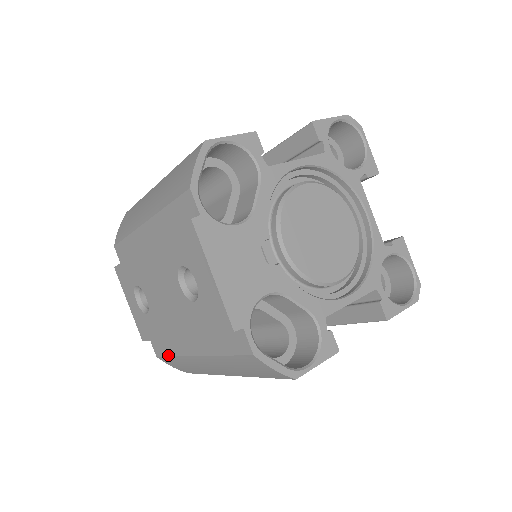
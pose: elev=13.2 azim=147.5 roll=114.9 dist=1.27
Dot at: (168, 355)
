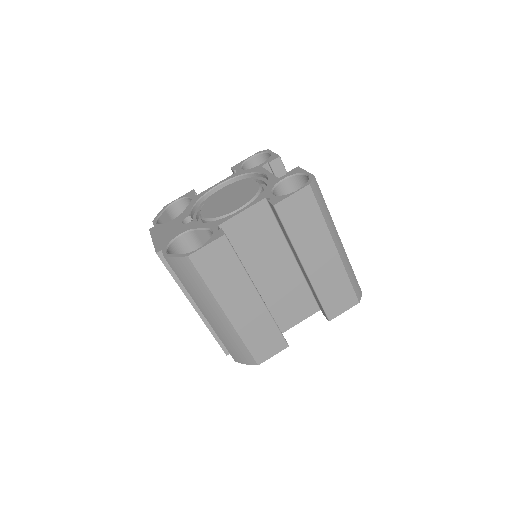
Dot at: (224, 344)
